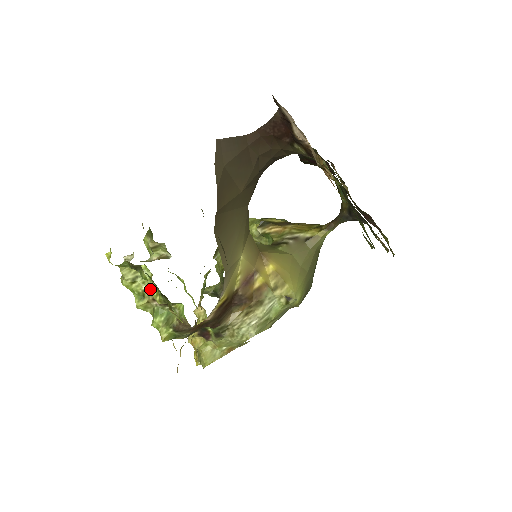
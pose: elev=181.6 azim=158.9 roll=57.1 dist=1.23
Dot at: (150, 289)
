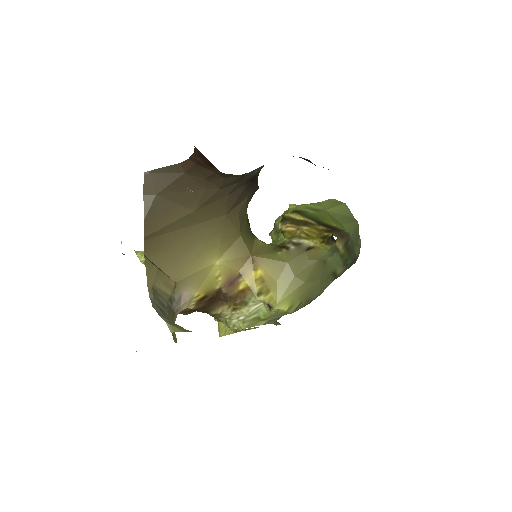
Dot at: occluded
